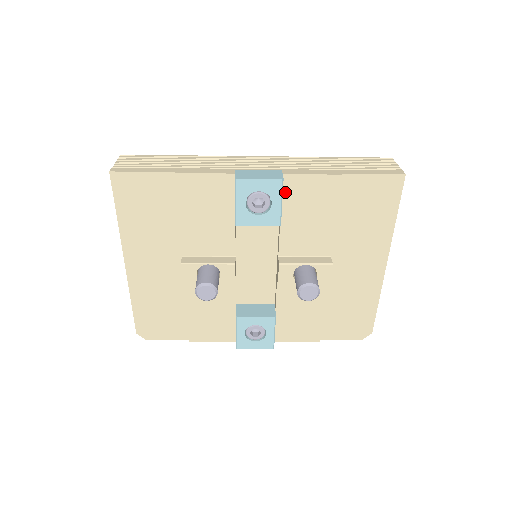
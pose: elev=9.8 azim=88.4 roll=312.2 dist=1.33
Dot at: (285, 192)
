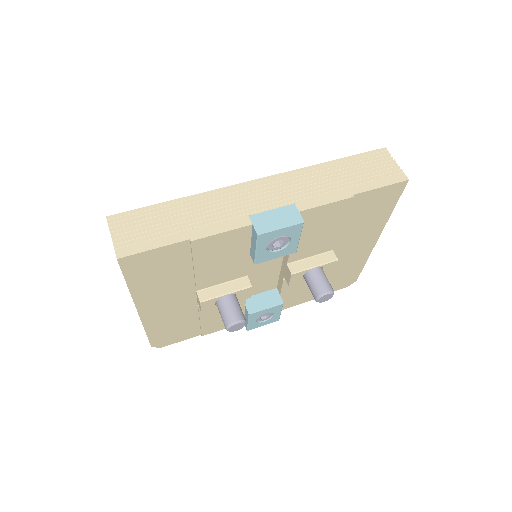
Dot at: occluded
